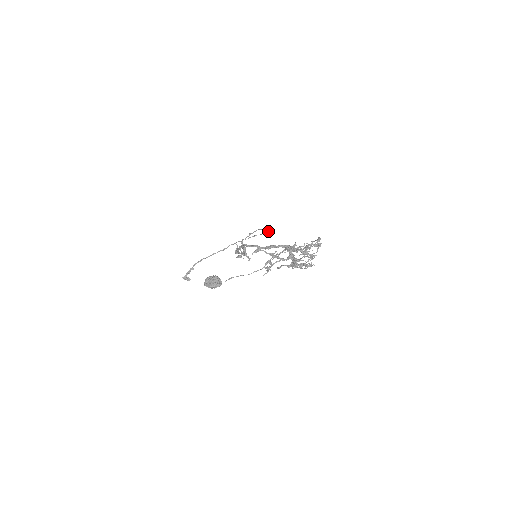
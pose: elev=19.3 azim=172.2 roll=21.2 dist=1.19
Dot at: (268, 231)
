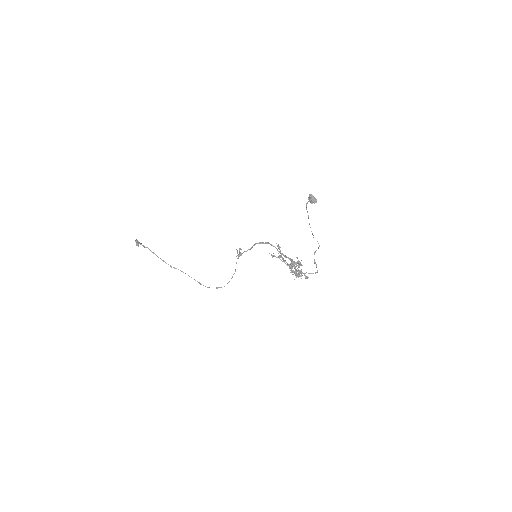
Dot at: (218, 287)
